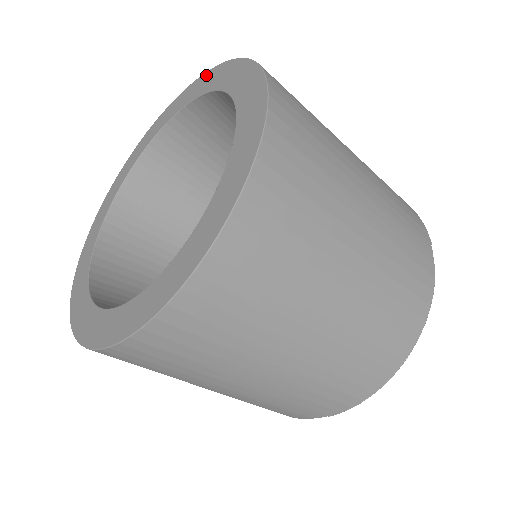
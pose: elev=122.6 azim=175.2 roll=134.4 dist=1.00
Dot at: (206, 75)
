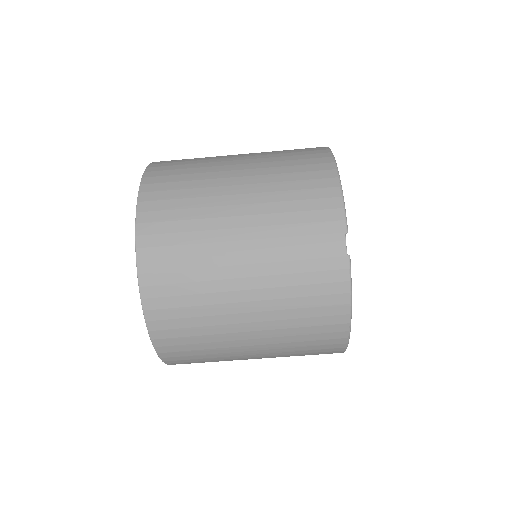
Dot at: occluded
